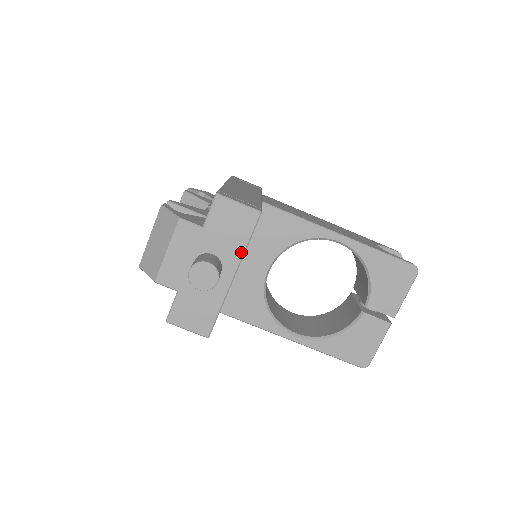
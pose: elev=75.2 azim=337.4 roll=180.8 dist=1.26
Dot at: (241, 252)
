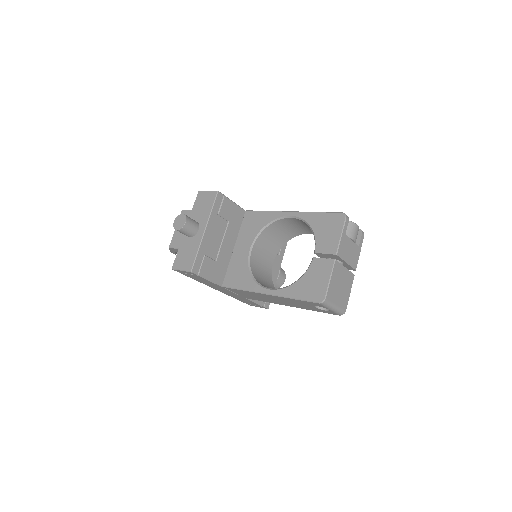
Dot at: (208, 215)
